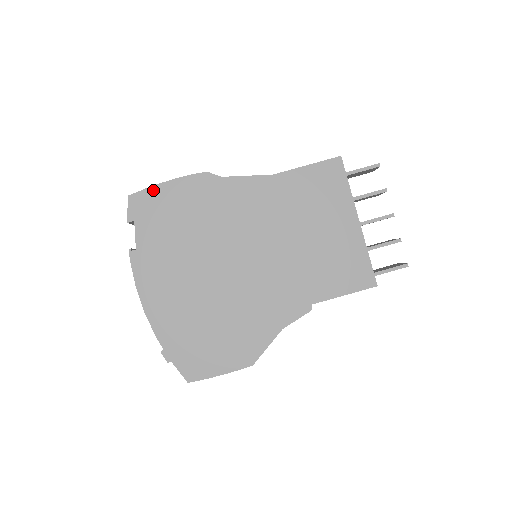
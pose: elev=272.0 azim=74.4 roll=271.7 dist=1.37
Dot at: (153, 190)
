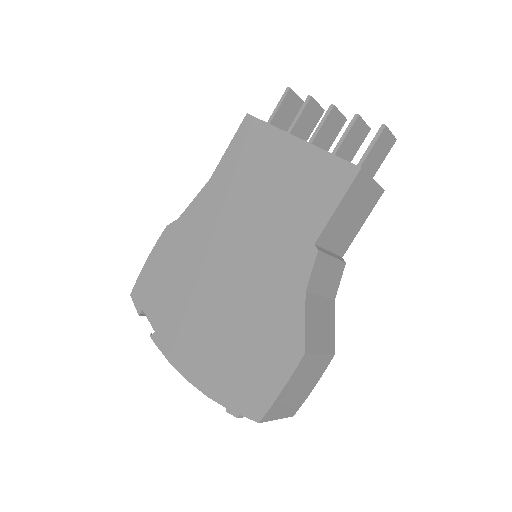
Dot at: (142, 275)
